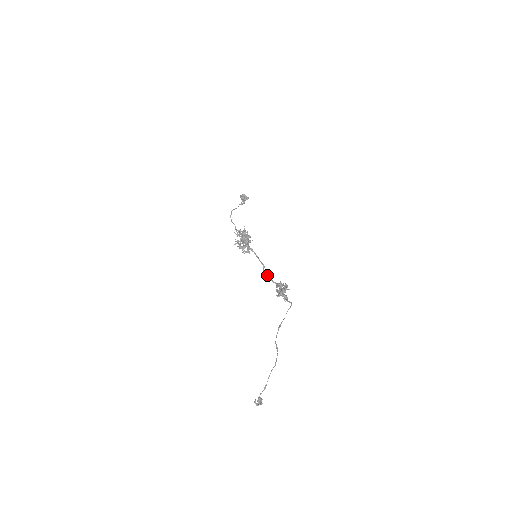
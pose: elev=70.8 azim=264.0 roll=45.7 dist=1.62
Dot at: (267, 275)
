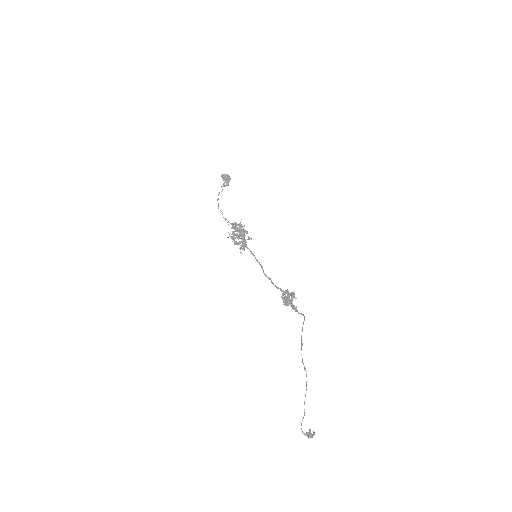
Dot at: (269, 279)
